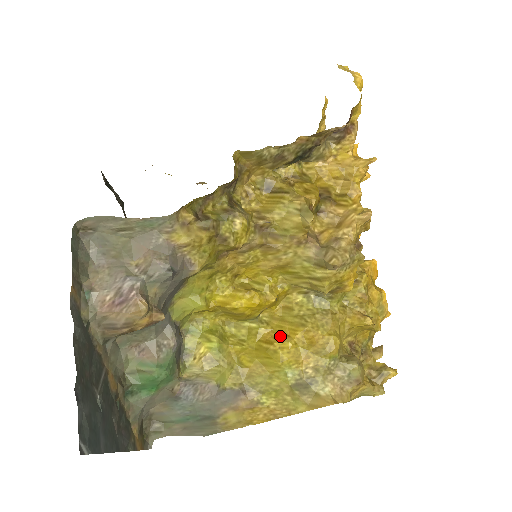
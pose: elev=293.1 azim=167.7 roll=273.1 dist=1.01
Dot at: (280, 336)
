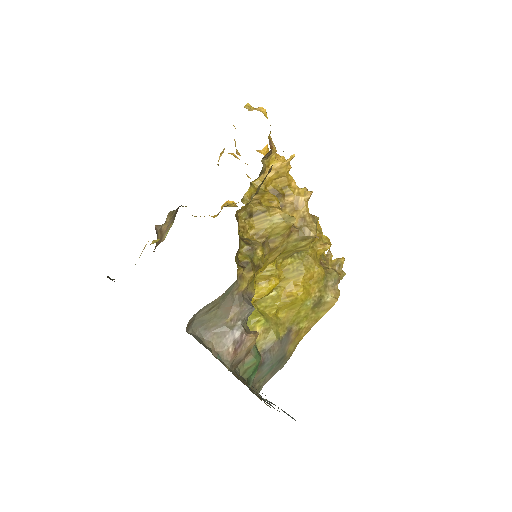
Dot at: (292, 288)
